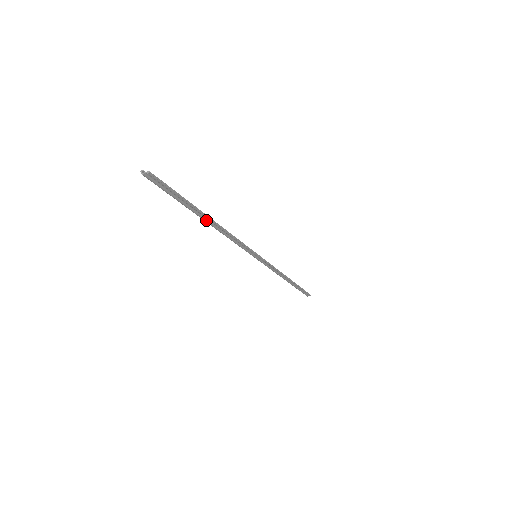
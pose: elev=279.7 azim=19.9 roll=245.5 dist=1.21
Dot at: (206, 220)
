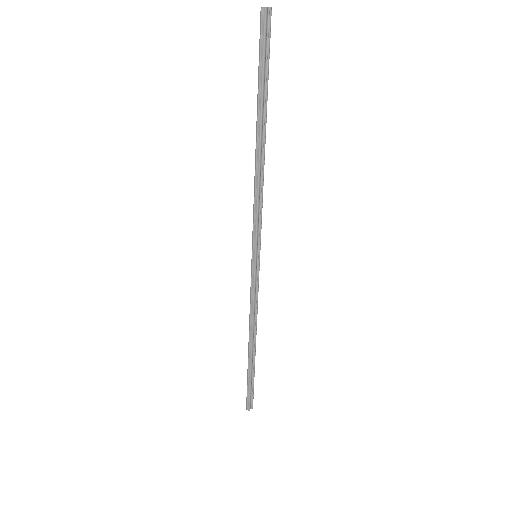
Dot at: (261, 135)
